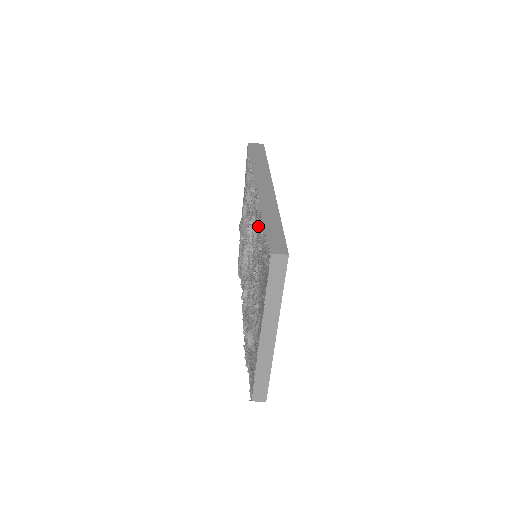
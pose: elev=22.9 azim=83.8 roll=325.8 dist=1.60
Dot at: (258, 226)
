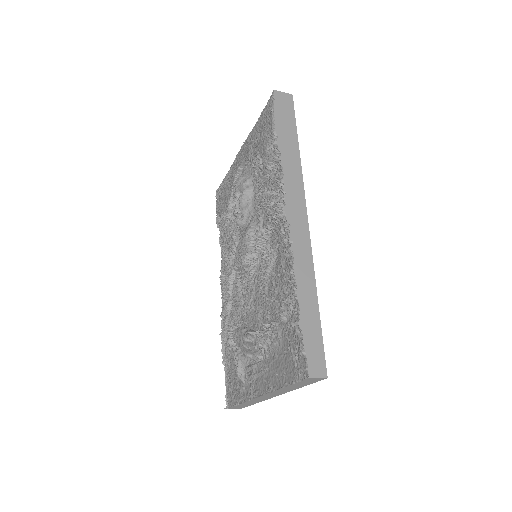
Dot at: (281, 272)
